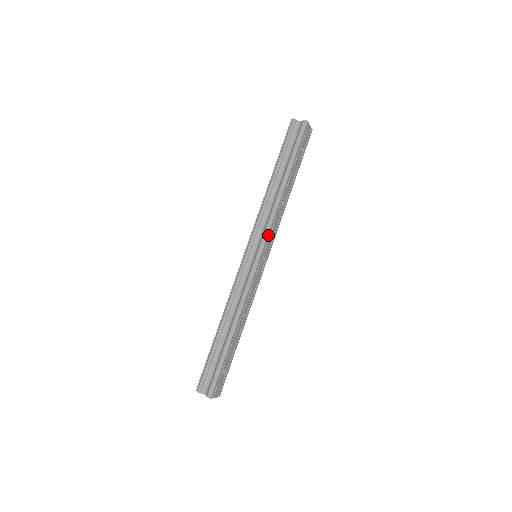
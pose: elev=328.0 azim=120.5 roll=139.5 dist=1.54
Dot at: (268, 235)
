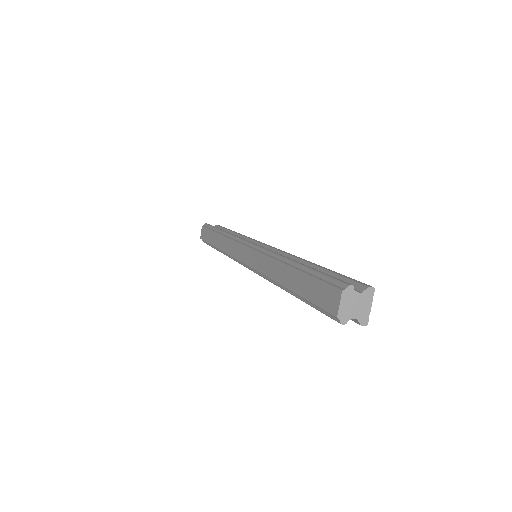
Dot at: occluded
